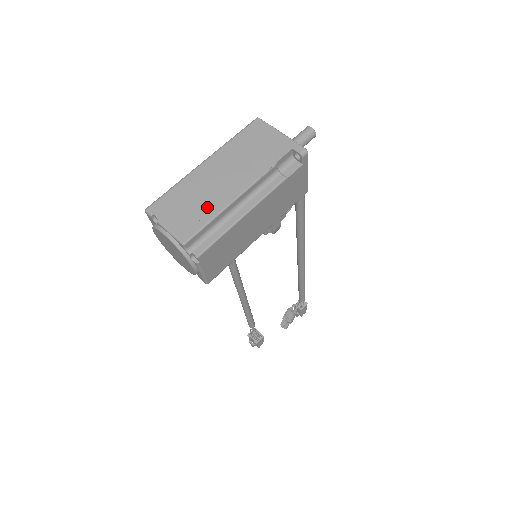
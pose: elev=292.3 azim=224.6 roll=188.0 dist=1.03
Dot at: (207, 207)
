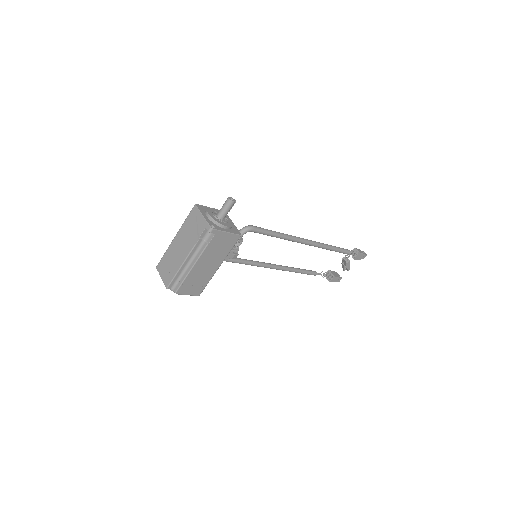
Dot at: (174, 267)
